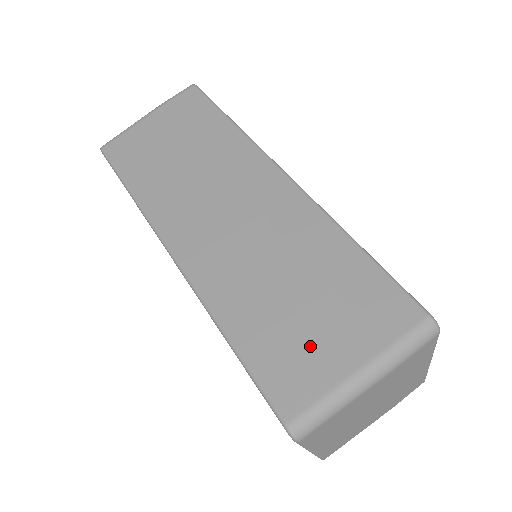
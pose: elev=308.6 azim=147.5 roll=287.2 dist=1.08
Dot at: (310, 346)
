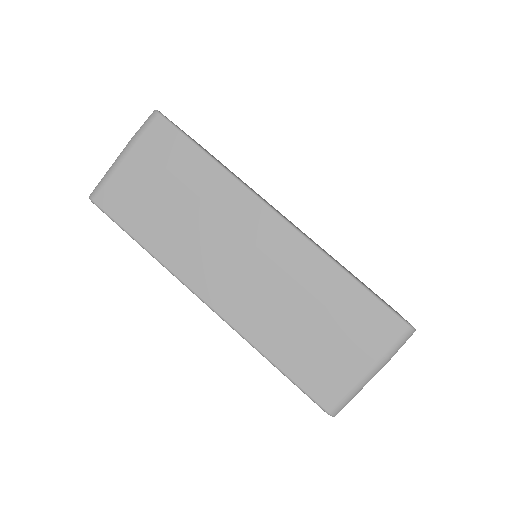
Dot at: (332, 360)
